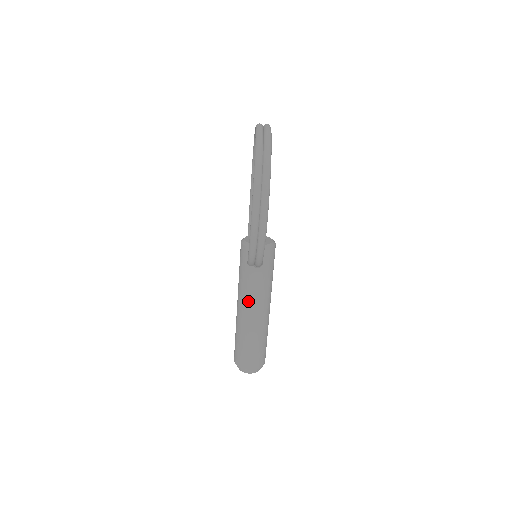
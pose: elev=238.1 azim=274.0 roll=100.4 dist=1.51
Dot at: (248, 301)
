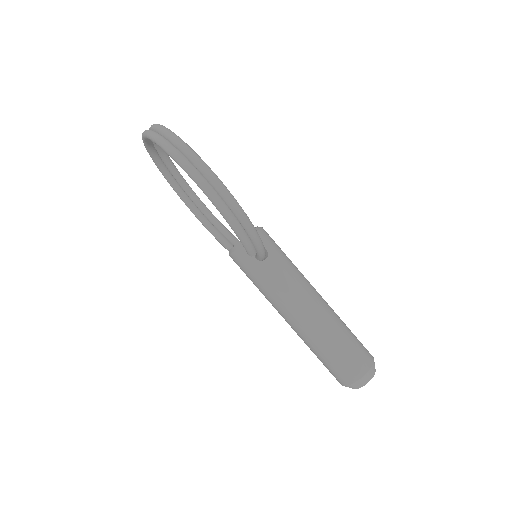
Dot at: (290, 302)
